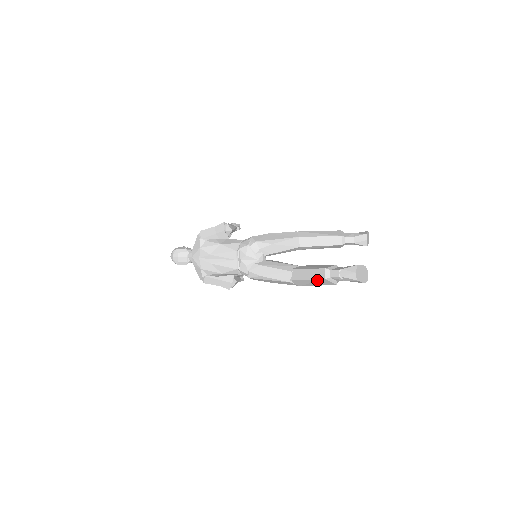
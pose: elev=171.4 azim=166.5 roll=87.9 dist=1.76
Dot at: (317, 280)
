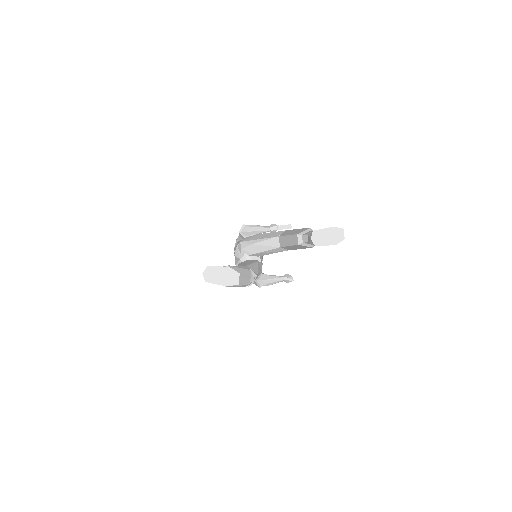
Dot at: occluded
